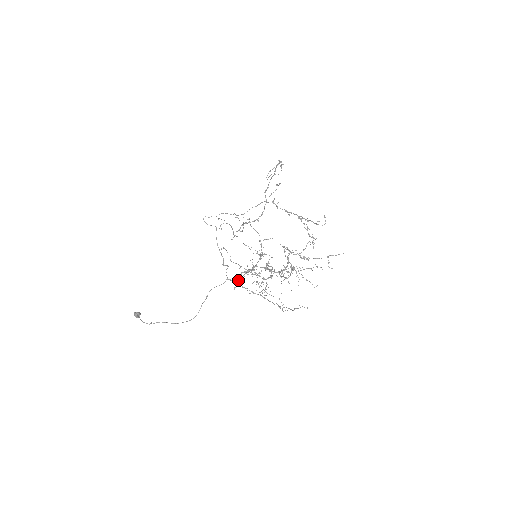
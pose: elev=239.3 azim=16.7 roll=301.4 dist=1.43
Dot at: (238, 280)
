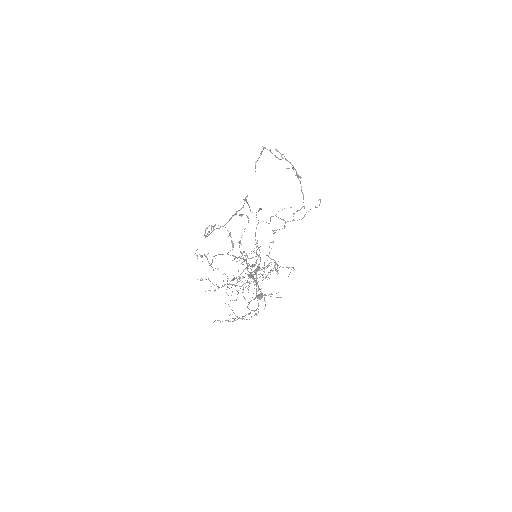
Dot at: (256, 279)
